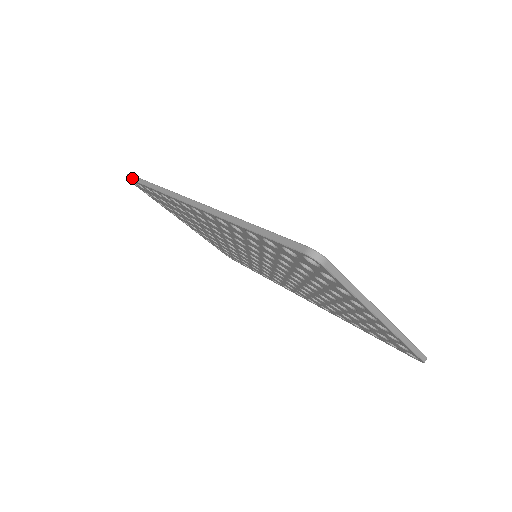
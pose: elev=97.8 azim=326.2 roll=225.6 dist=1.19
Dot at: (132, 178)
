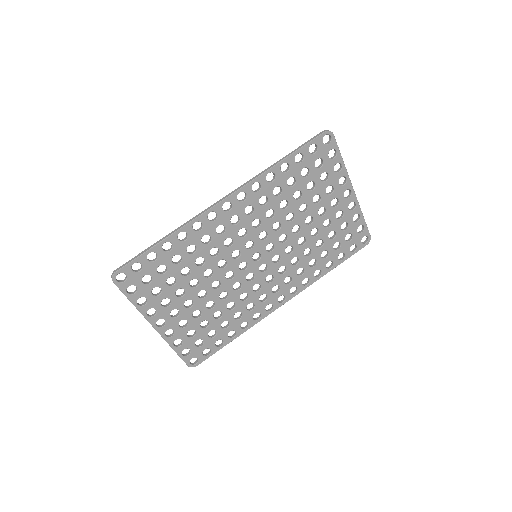
Dot at: (127, 263)
